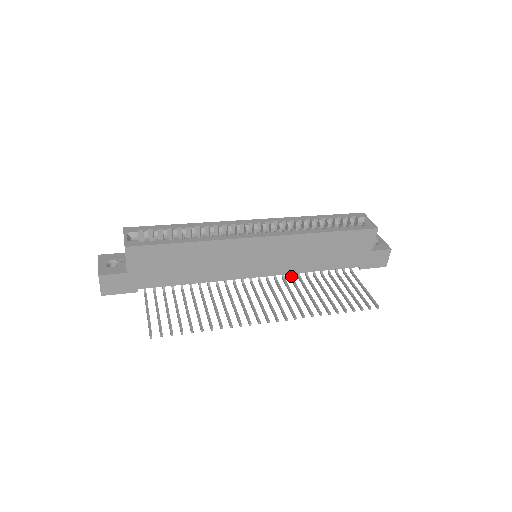
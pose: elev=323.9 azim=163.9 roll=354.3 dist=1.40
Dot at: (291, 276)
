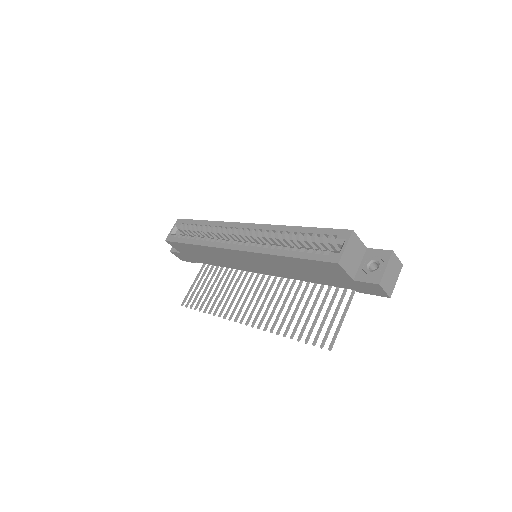
Dot at: occluded
